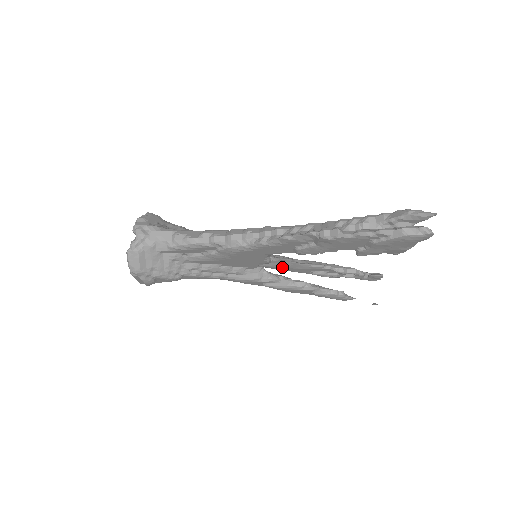
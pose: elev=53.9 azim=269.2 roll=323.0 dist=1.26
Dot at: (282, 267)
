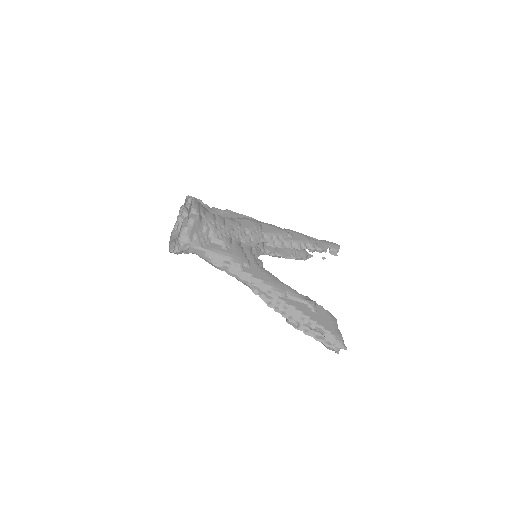
Dot at: occluded
